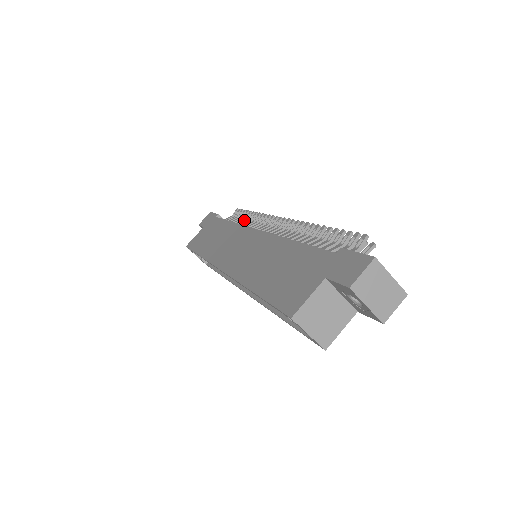
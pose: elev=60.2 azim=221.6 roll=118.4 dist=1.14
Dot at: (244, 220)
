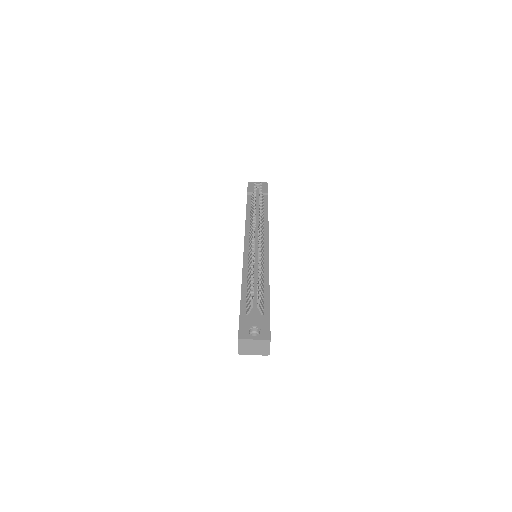
Dot at: occluded
